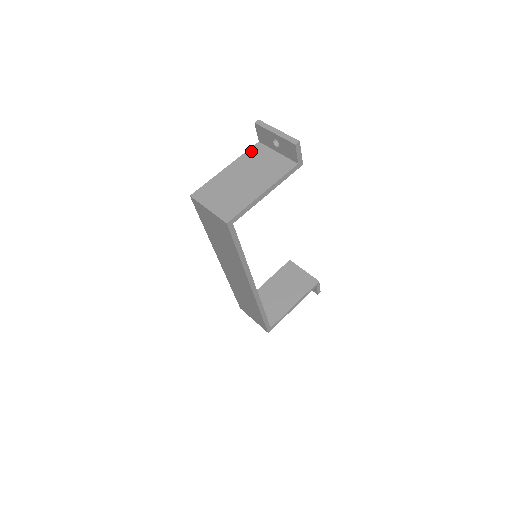
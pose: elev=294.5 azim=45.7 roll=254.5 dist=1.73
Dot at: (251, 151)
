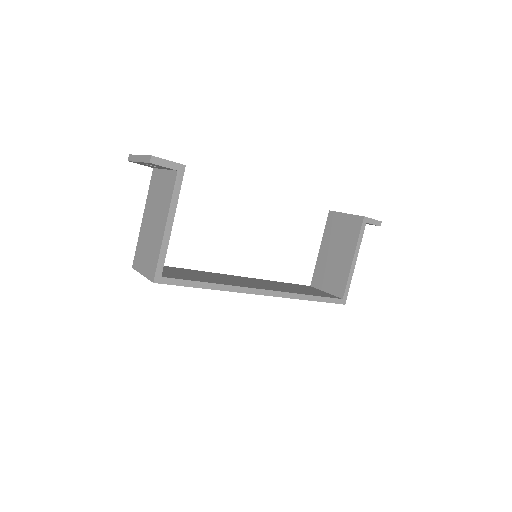
Dot at: (151, 184)
